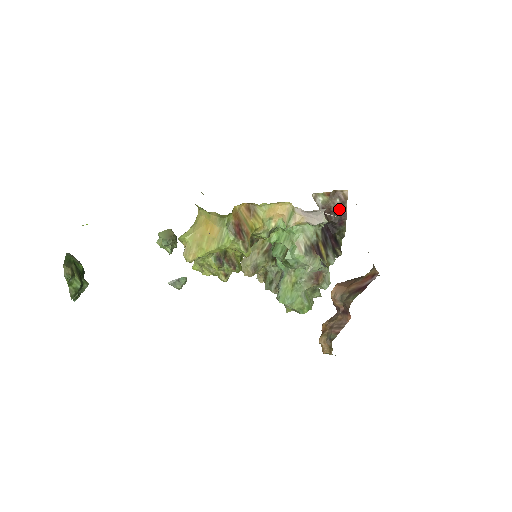
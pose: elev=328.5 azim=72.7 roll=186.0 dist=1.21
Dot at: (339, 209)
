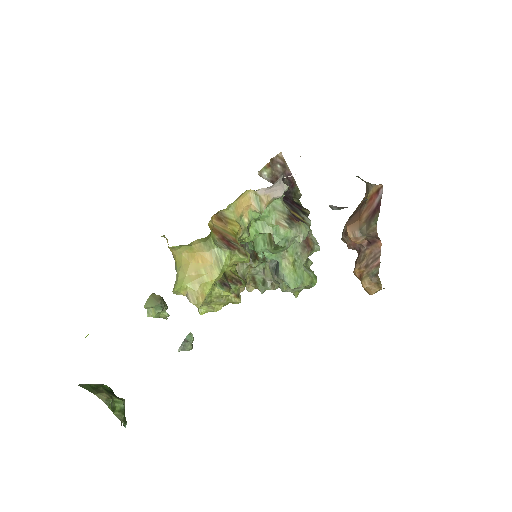
Dot at: (284, 173)
